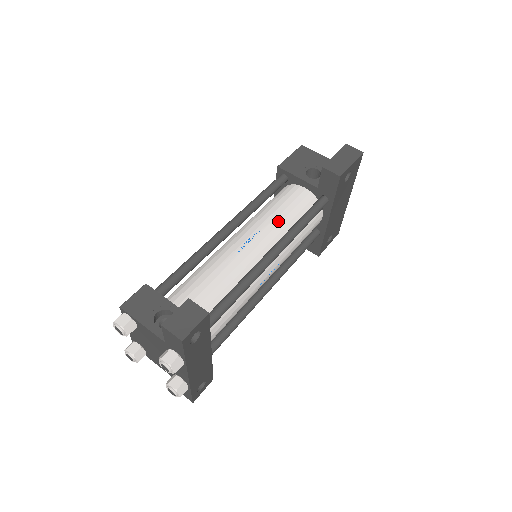
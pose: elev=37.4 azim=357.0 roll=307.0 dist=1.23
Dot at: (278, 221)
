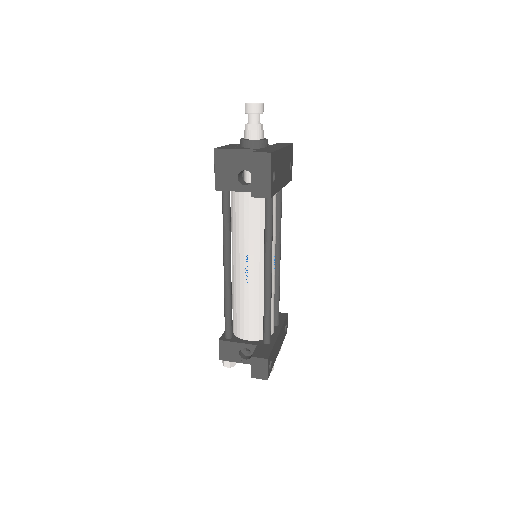
Dot at: (252, 238)
